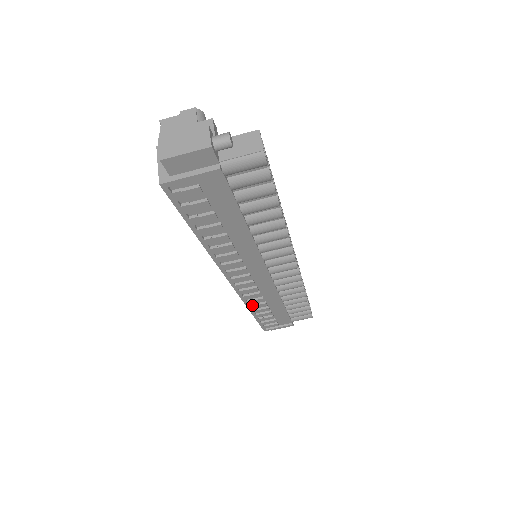
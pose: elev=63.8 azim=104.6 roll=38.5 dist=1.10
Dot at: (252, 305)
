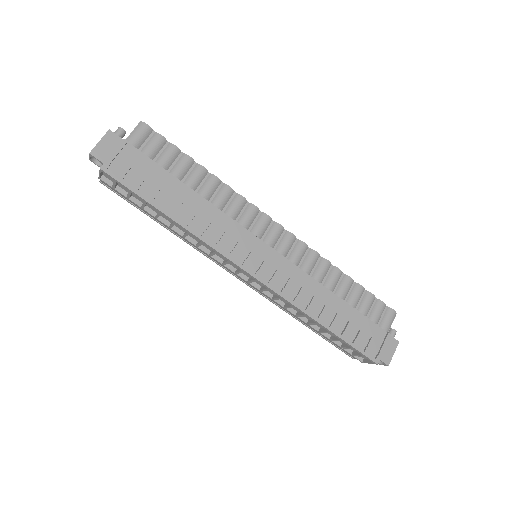
Dot at: (306, 308)
